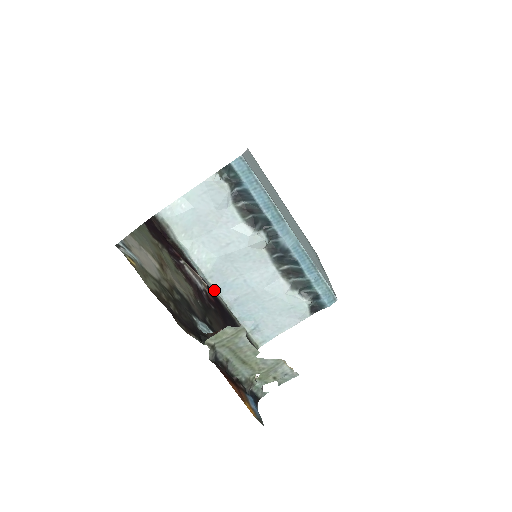
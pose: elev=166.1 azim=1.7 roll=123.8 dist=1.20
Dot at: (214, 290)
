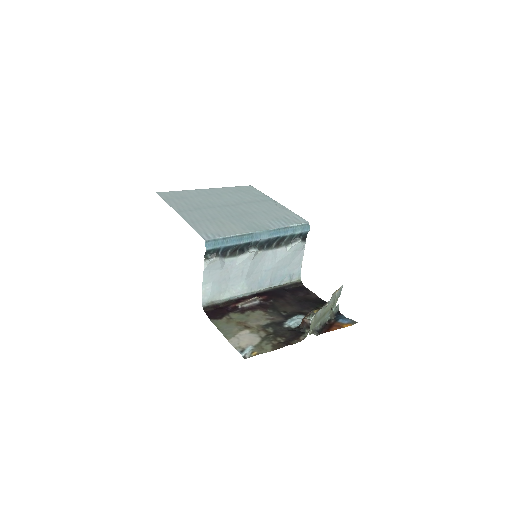
Dot at: (258, 291)
